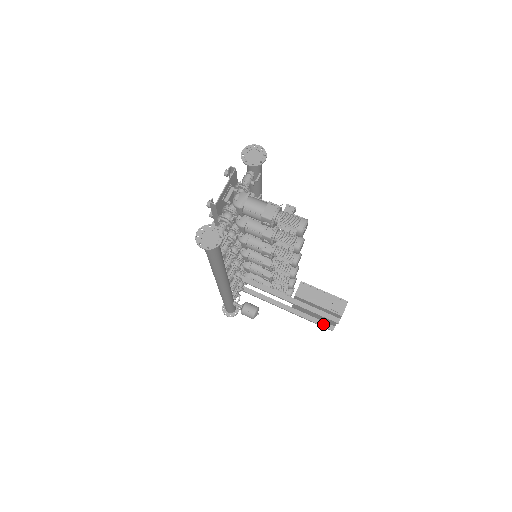
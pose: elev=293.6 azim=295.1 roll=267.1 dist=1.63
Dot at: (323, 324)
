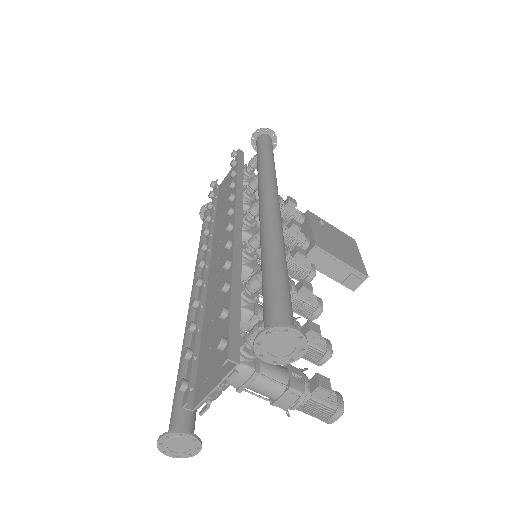
Dot at: occluded
